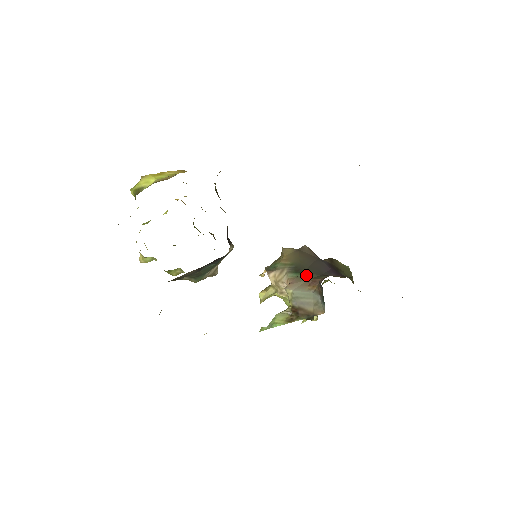
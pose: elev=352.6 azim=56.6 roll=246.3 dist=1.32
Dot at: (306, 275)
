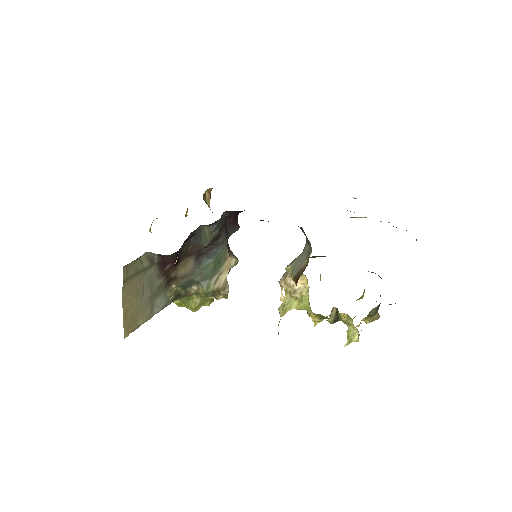
Dot at: occluded
